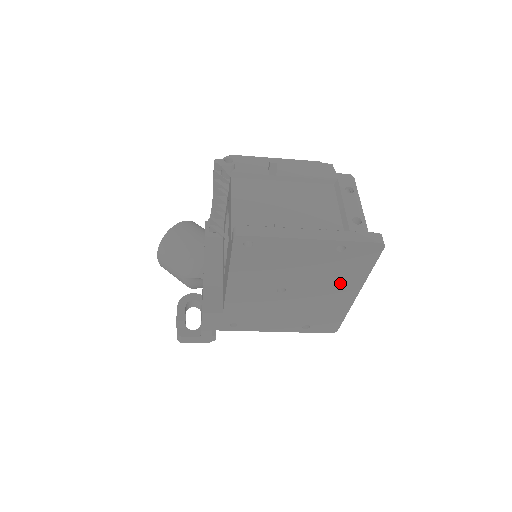
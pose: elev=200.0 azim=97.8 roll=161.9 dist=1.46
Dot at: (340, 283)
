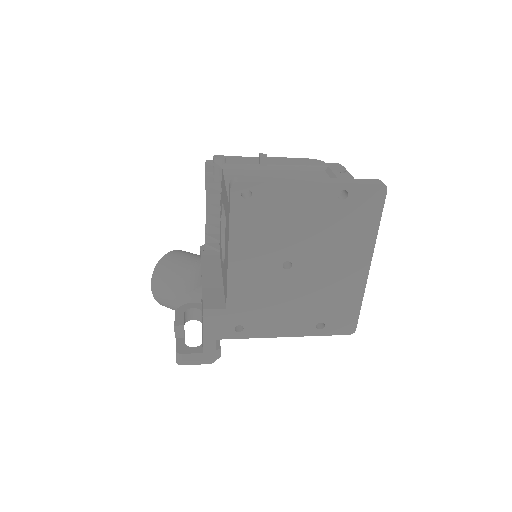
Dot at: (349, 249)
